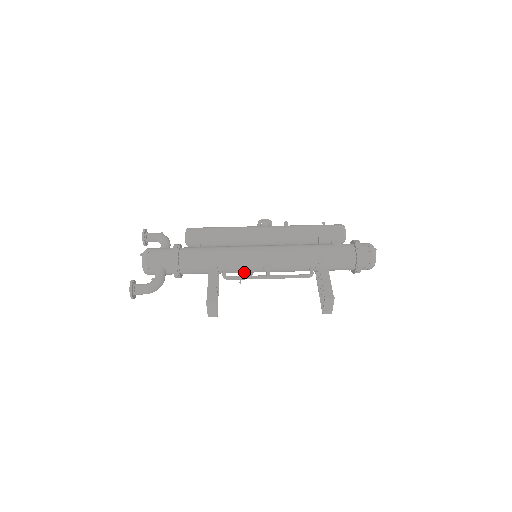
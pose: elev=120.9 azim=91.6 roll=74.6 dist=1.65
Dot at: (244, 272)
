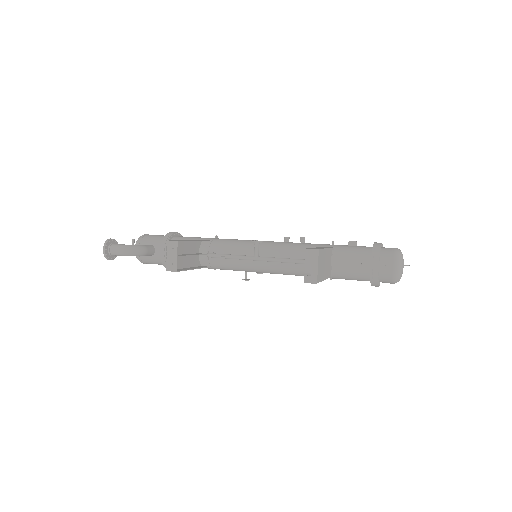
Dot at: (235, 264)
